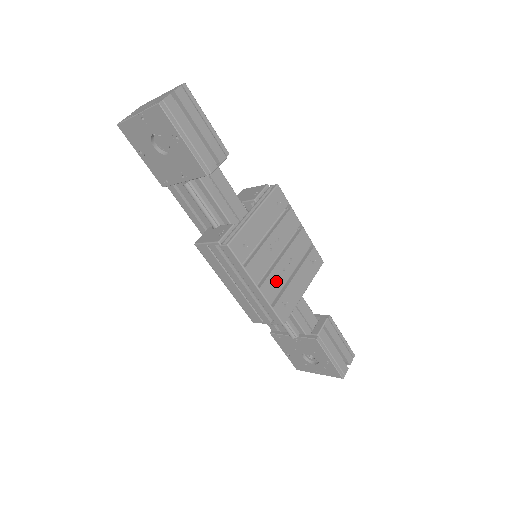
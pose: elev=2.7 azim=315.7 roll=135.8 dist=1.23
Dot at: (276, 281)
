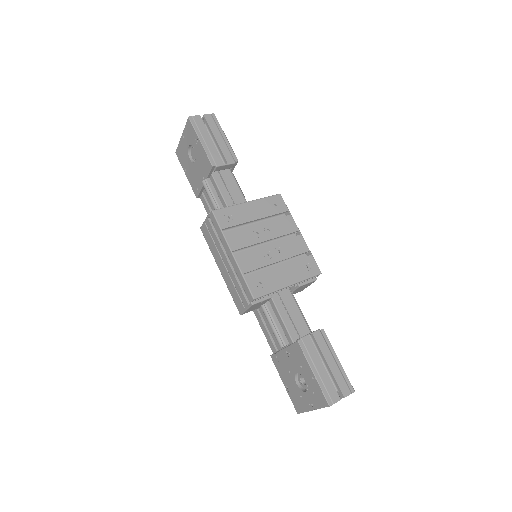
Dot at: (256, 259)
